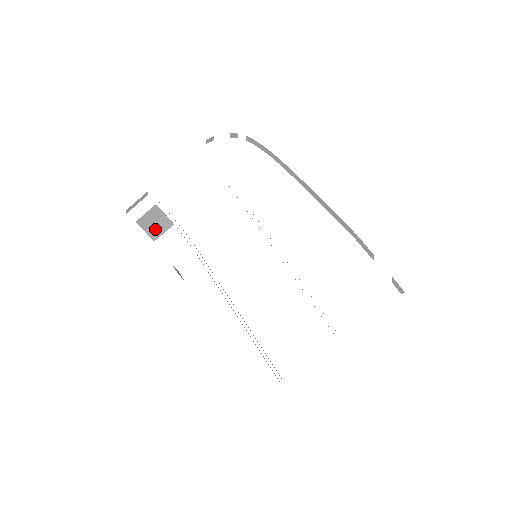
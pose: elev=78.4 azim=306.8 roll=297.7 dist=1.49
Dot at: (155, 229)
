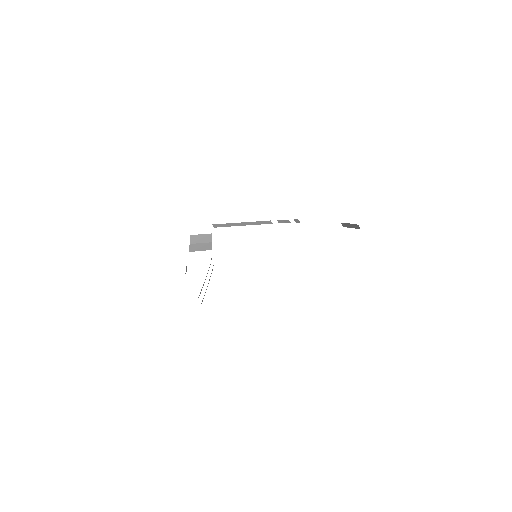
Dot at: (197, 246)
